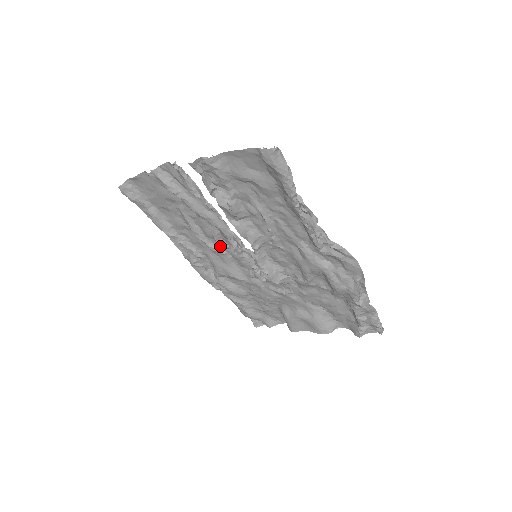
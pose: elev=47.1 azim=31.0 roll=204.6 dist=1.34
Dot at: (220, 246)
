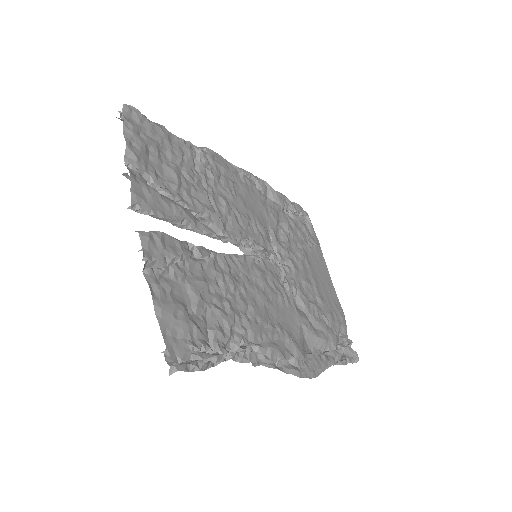
Dot at: (233, 212)
